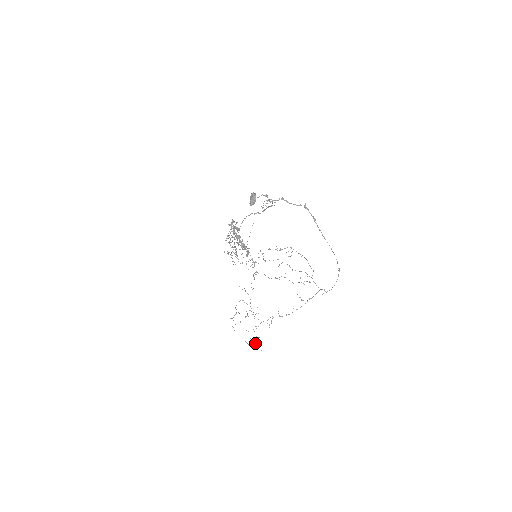
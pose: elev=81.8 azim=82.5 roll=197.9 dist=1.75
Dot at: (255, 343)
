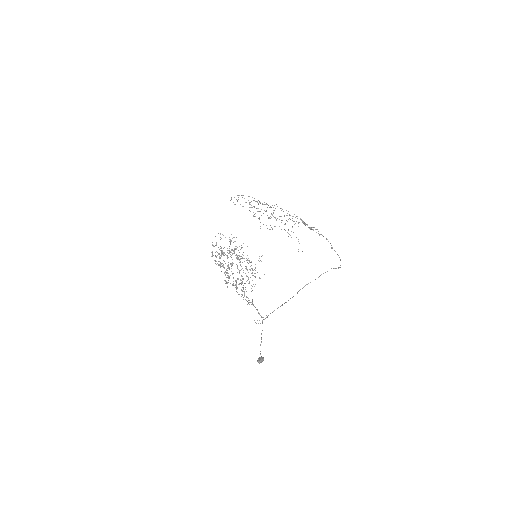
Dot at: occluded
